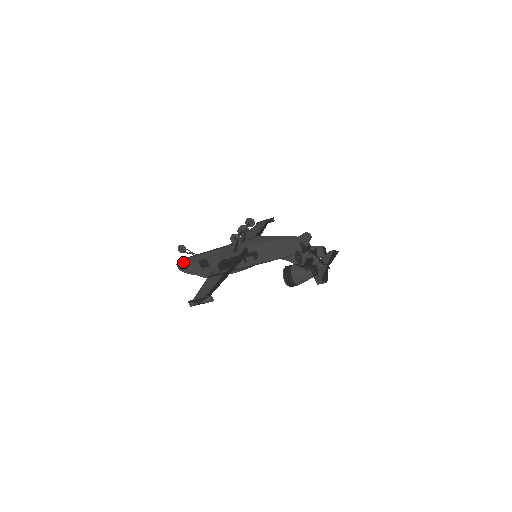
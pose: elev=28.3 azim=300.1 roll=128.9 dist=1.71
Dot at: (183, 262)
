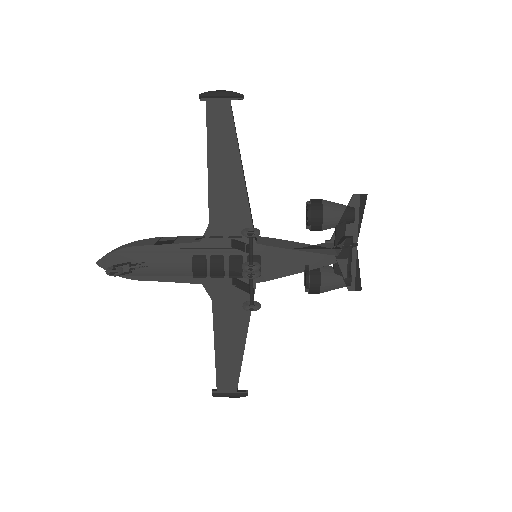
Dot at: (120, 275)
